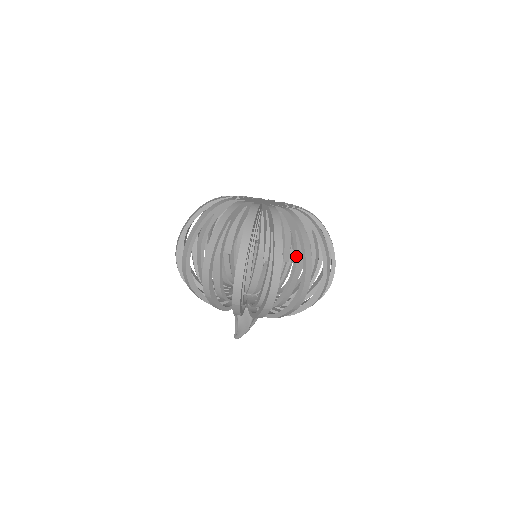
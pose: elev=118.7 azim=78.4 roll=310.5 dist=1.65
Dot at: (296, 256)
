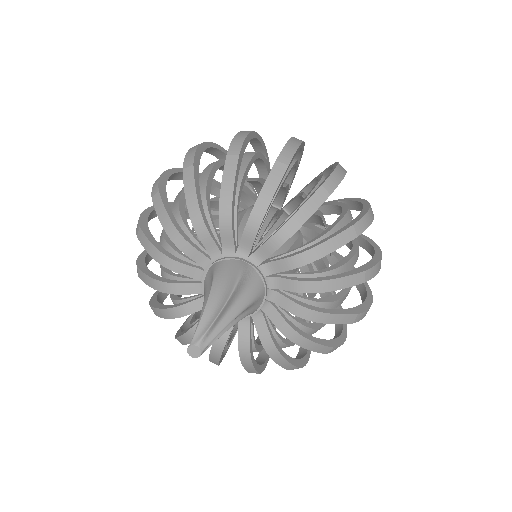
Dot at: (321, 175)
